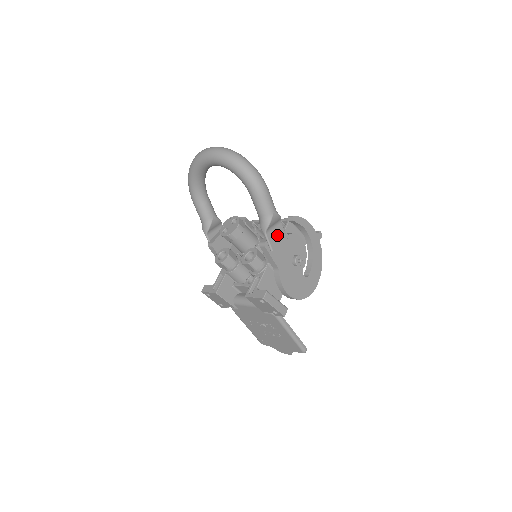
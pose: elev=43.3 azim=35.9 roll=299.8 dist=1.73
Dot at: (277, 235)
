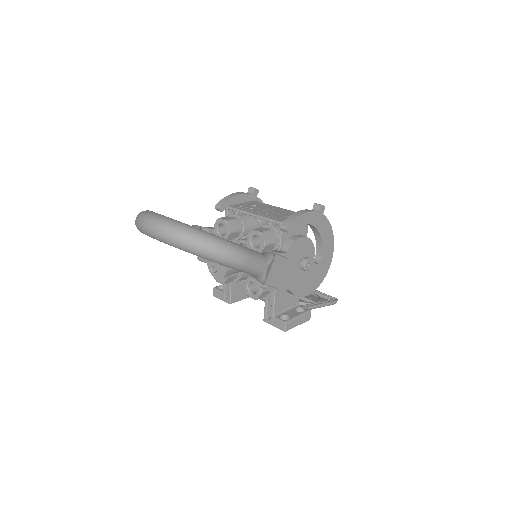
Dot at: (276, 270)
